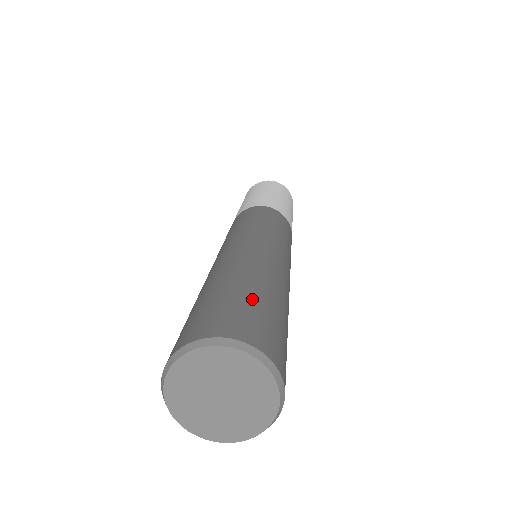
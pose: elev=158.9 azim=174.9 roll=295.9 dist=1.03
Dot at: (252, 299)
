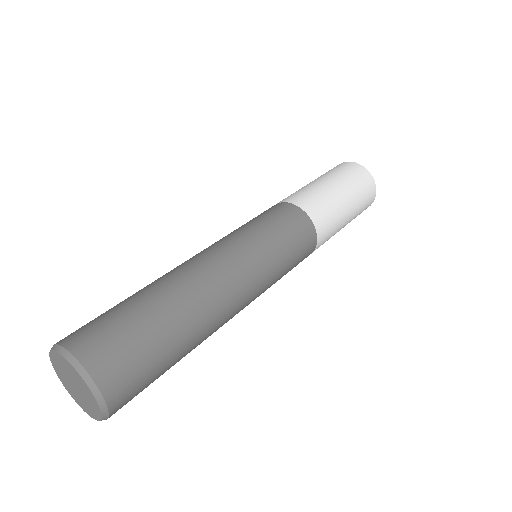
Dot at: (117, 309)
